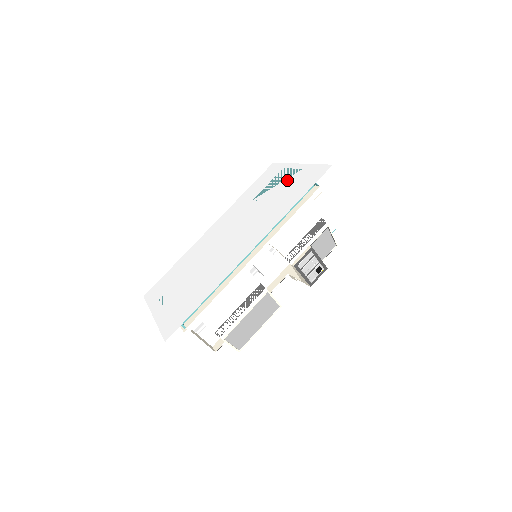
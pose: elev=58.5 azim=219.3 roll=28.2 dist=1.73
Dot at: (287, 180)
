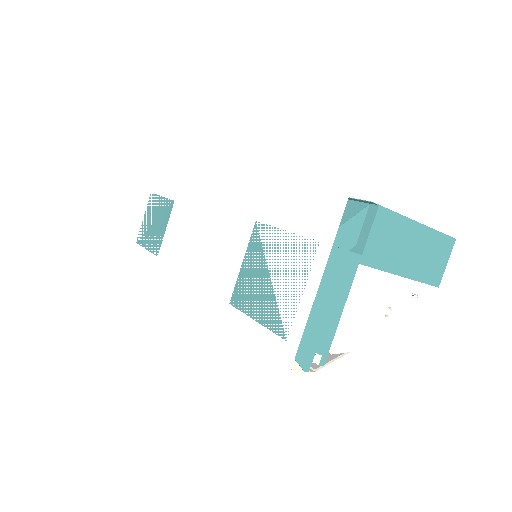
Dot at: (270, 308)
